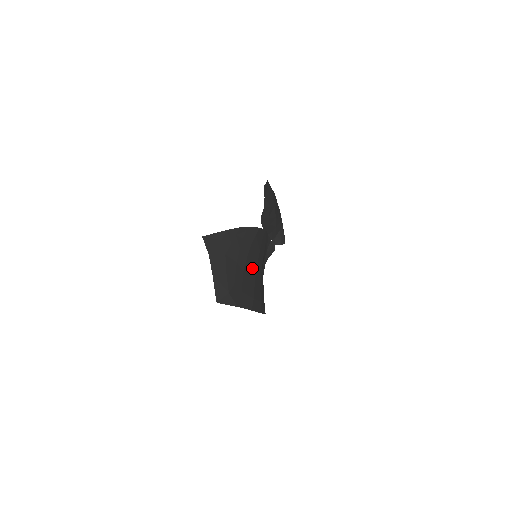
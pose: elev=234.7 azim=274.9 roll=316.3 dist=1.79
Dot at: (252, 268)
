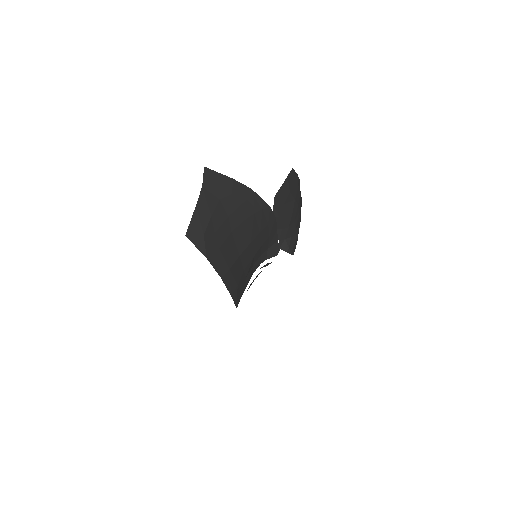
Dot at: (243, 240)
